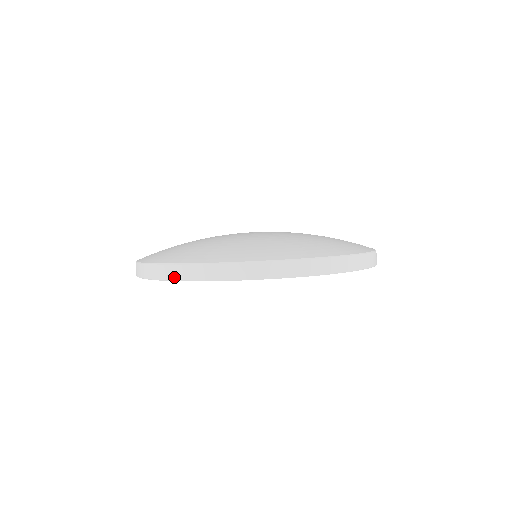
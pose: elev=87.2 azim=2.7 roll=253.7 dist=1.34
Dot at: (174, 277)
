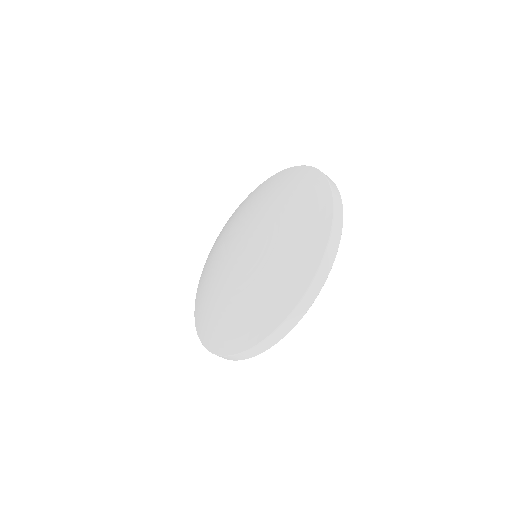
Dot at: occluded
